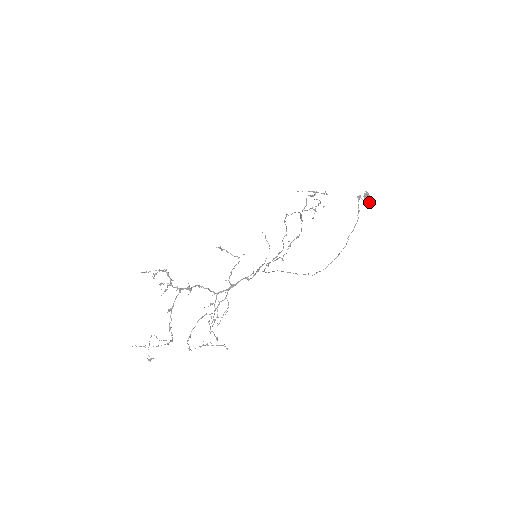
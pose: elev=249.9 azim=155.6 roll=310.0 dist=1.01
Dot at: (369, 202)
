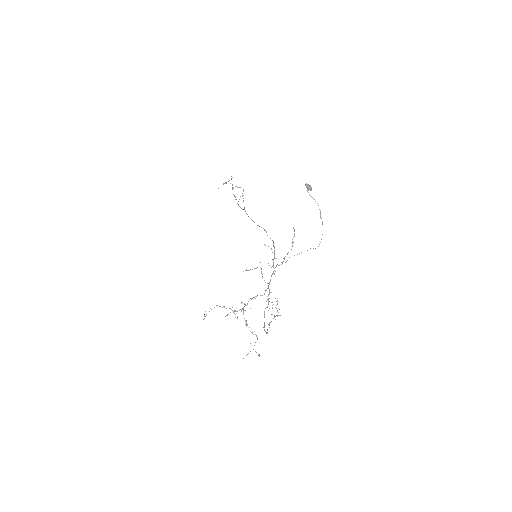
Dot at: occluded
